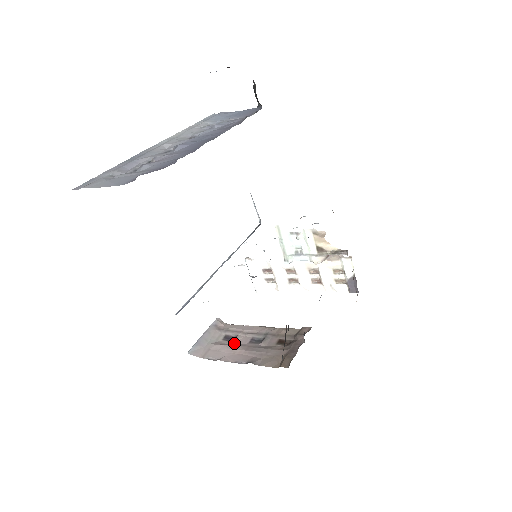
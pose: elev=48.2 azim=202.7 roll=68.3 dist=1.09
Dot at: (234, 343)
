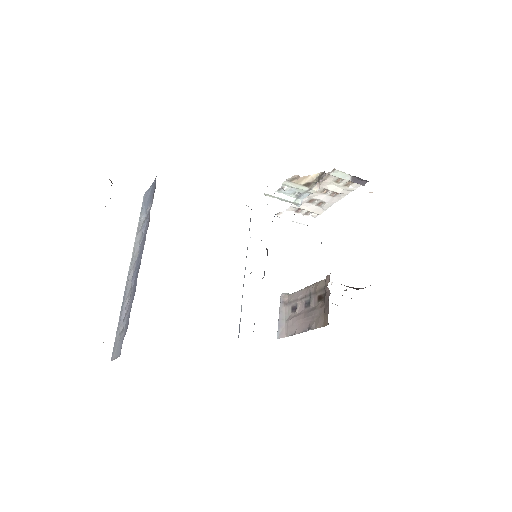
Dot at: (297, 313)
